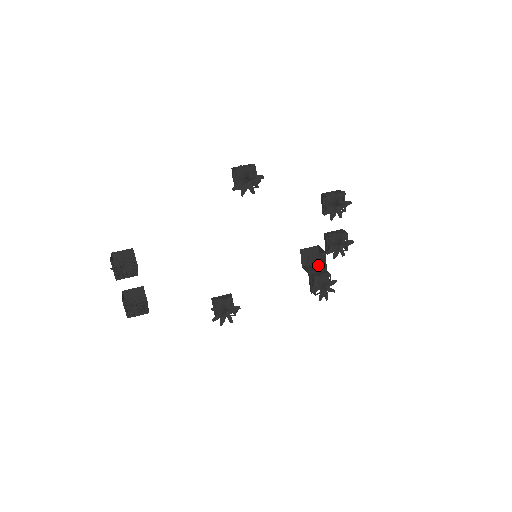
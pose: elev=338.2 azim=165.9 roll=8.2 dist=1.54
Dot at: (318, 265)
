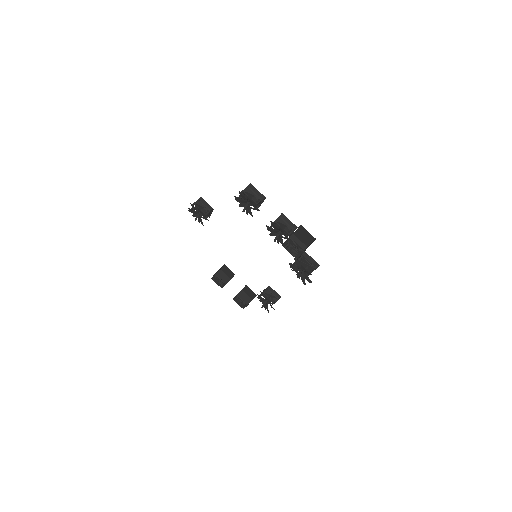
Dot at: (297, 249)
